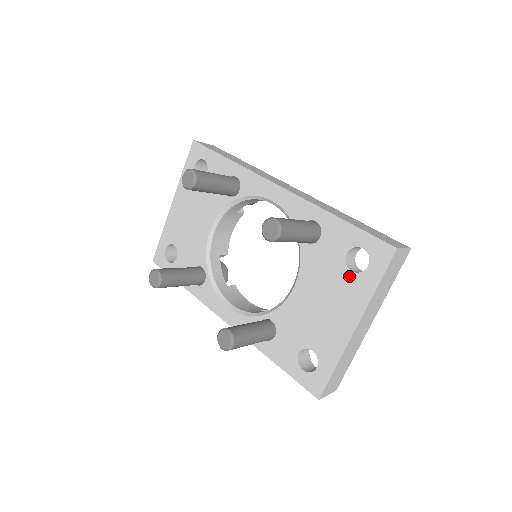
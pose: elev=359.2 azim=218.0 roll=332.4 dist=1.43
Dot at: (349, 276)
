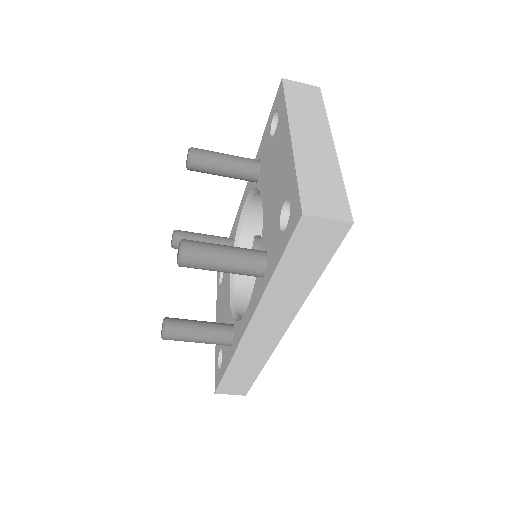
Dot at: (275, 135)
